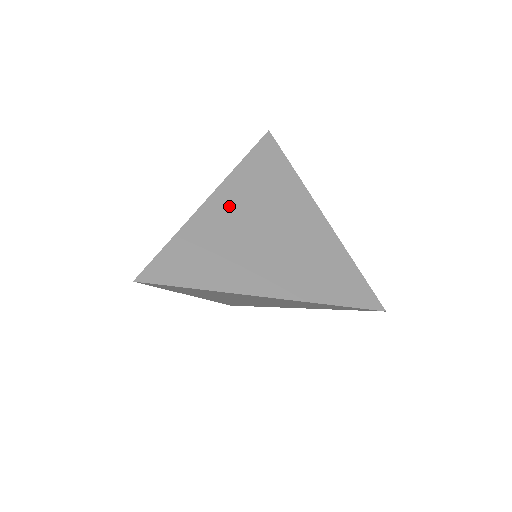
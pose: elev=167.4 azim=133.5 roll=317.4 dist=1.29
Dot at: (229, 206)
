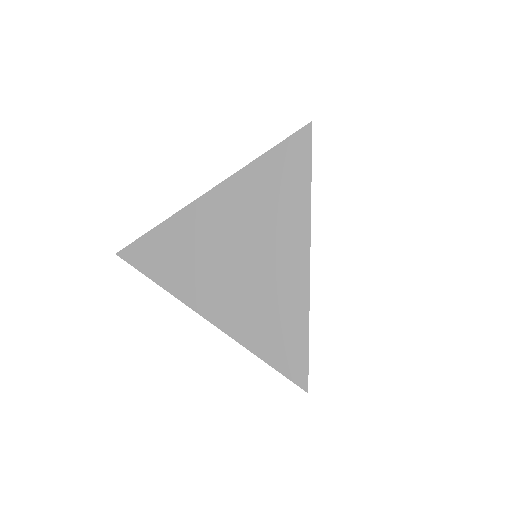
Dot at: (217, 212)
